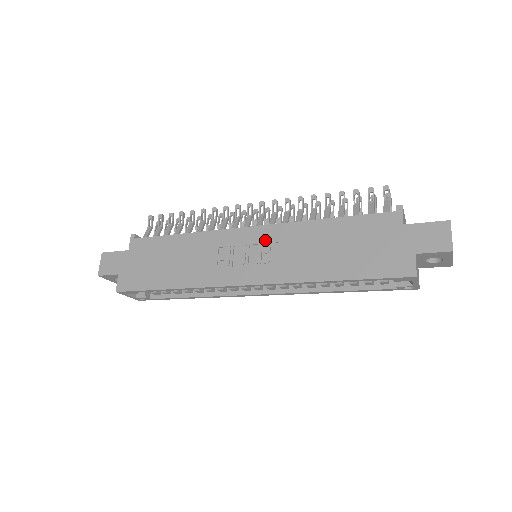
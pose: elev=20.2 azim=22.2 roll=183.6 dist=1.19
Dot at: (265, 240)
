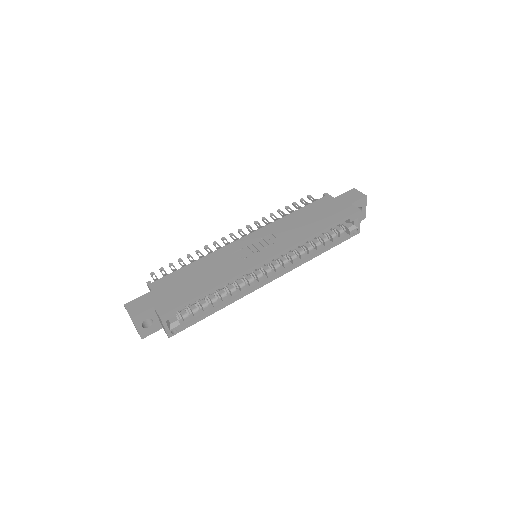
Dot at: (262, 236)
